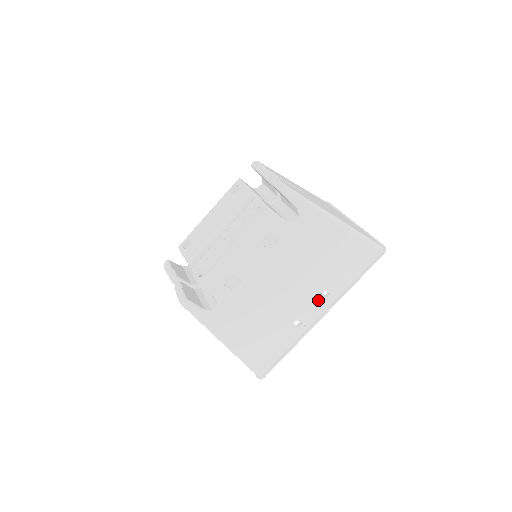
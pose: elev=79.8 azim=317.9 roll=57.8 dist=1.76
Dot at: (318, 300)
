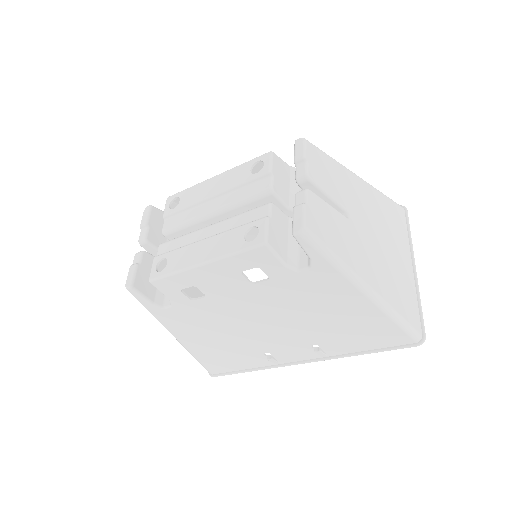
Dot at: (303, 348)
